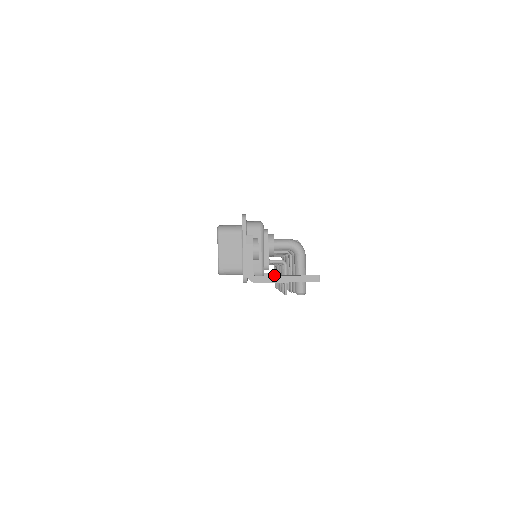
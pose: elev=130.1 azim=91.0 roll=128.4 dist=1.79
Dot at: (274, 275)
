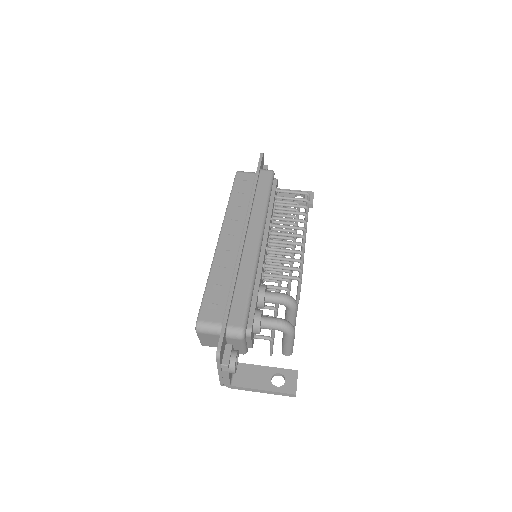
Dot at: (255, 366)
